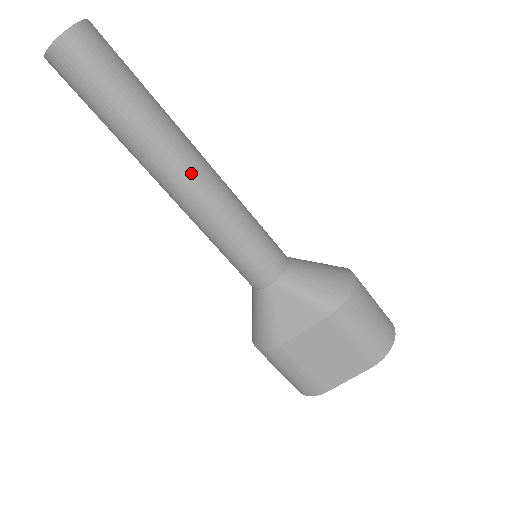
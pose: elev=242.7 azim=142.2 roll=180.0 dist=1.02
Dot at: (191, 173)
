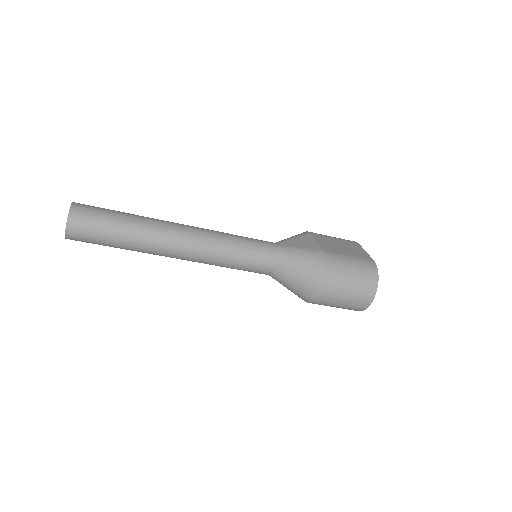
Dot at: occluded
